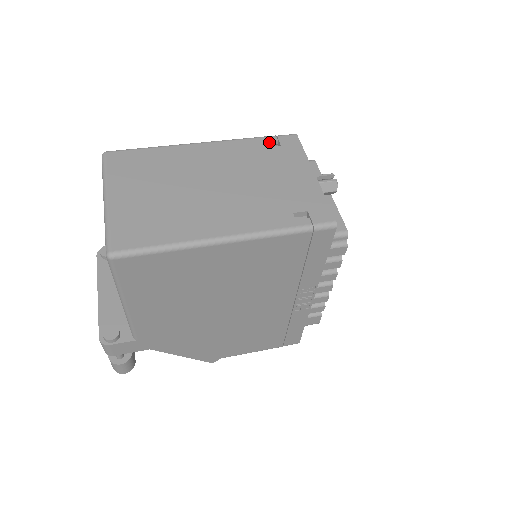
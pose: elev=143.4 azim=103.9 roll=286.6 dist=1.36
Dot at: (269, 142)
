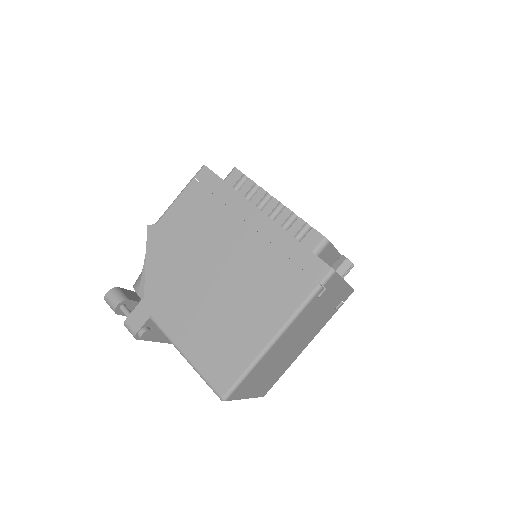
Dot at: occluded
